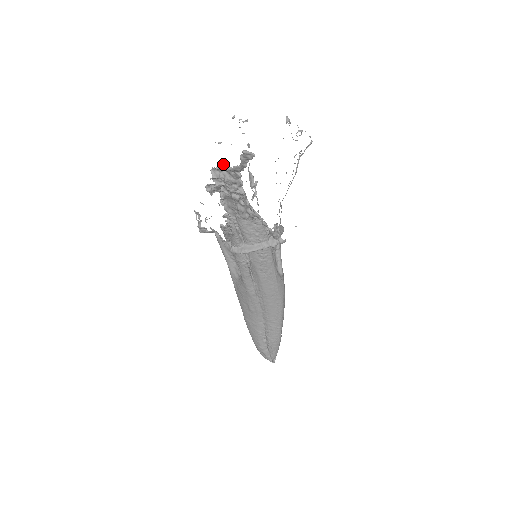
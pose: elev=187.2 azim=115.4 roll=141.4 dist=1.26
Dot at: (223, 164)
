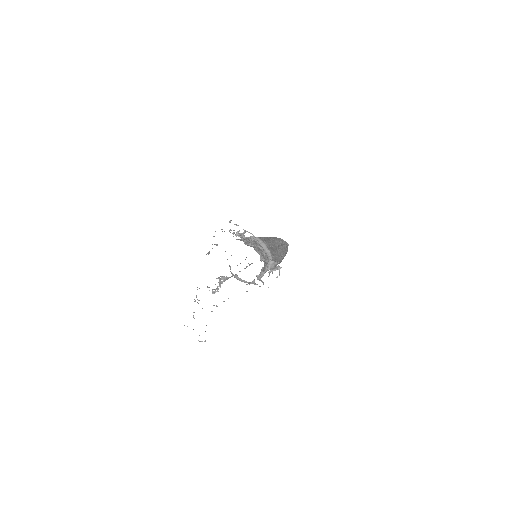
Dot at: occluded
